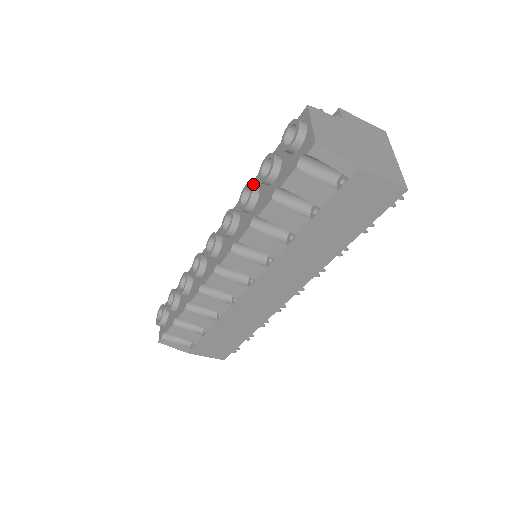
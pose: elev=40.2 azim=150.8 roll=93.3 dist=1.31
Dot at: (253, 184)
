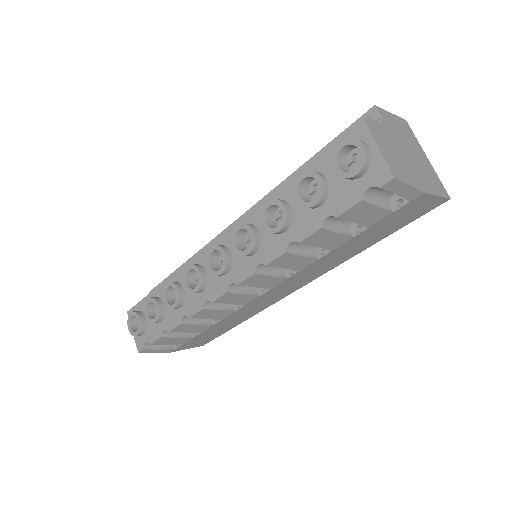
Dot at: (283, 202)
